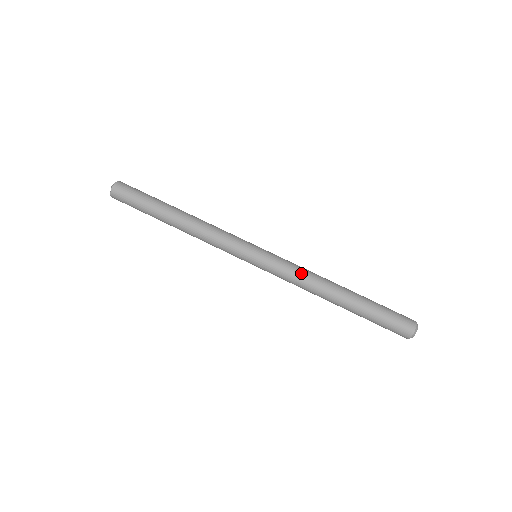
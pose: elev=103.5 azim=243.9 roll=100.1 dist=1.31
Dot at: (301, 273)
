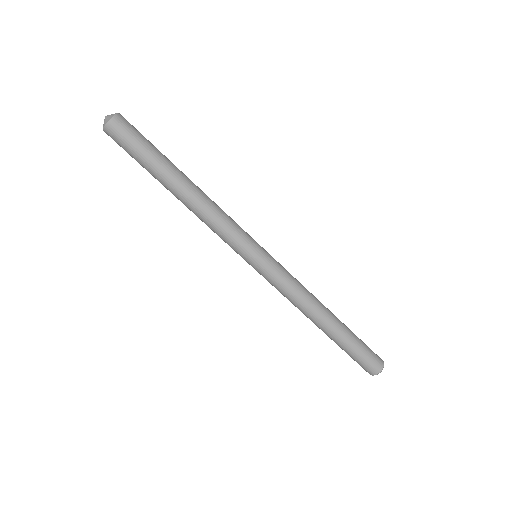
Dot at: (296, 293)
